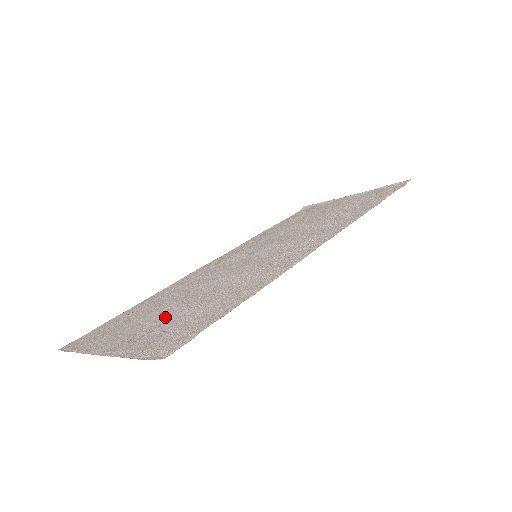
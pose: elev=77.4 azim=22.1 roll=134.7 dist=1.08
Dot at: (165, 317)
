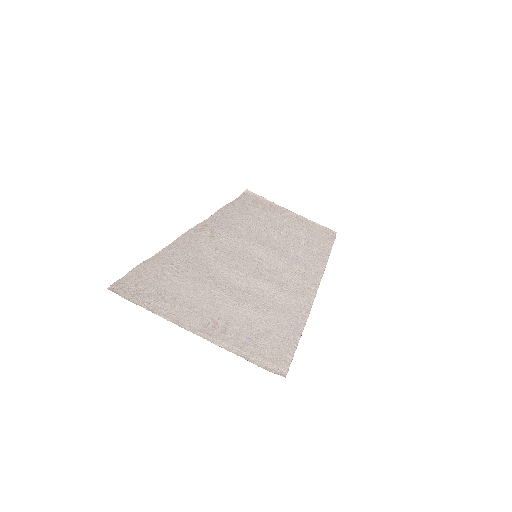
Dot at: (229, 308)
